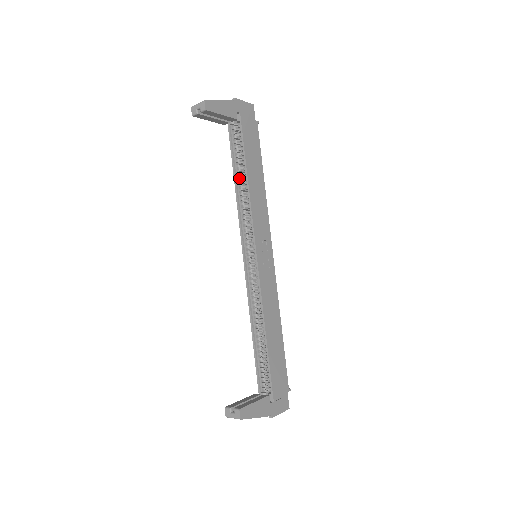
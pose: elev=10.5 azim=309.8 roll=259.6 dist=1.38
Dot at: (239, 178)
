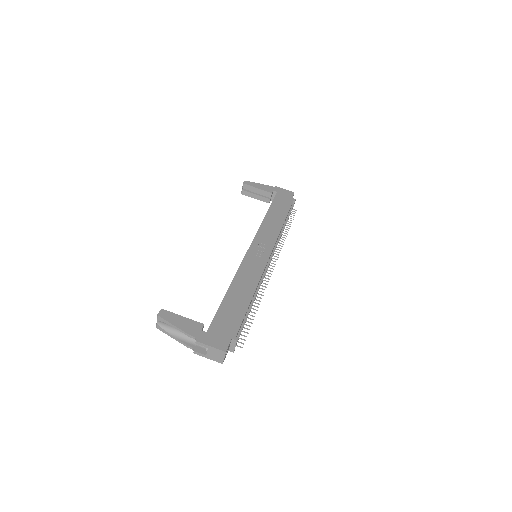
Dot at: occluded
